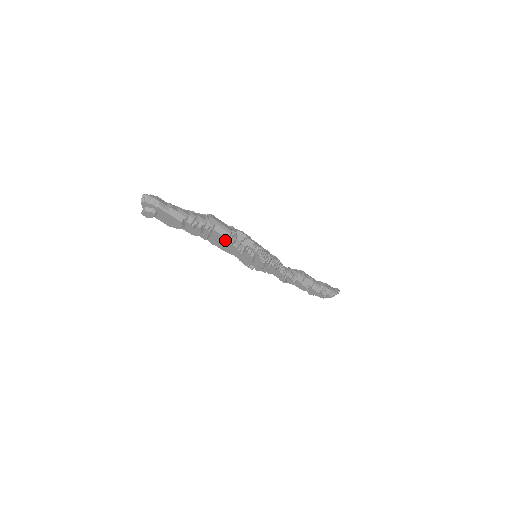
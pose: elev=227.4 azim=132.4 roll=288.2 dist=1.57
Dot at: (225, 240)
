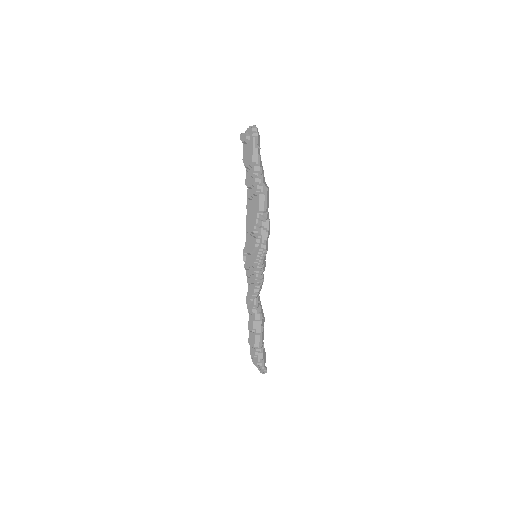
Dot at: (256, 210)
